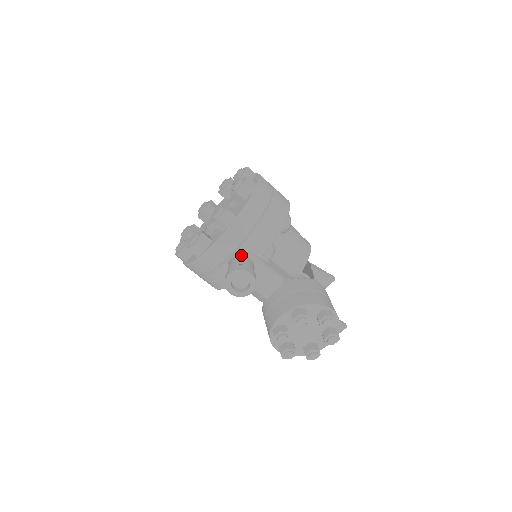
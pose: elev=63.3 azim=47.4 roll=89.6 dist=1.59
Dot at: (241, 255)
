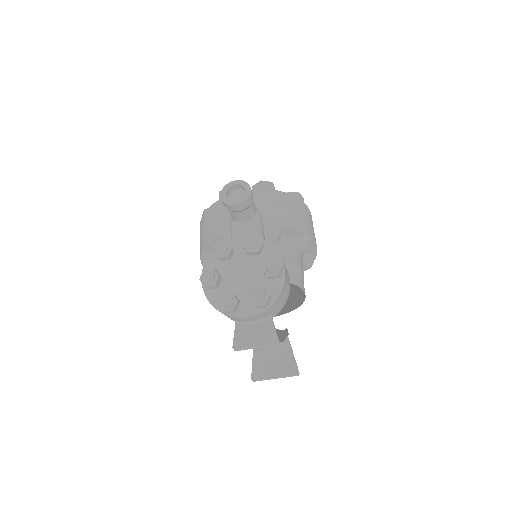
Dot at: occluded
